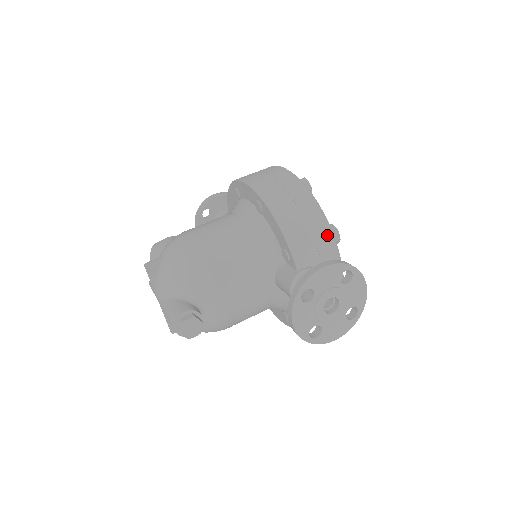
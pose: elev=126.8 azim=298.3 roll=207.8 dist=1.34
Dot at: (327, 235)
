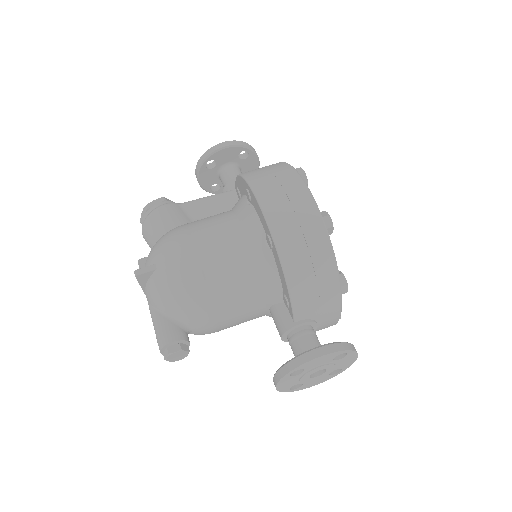
Dot at: (335, 293)
